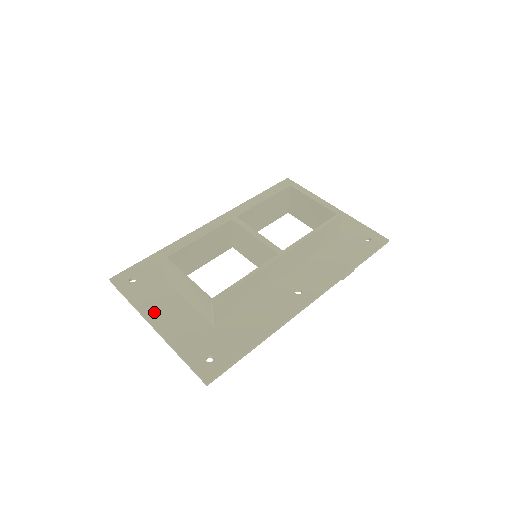
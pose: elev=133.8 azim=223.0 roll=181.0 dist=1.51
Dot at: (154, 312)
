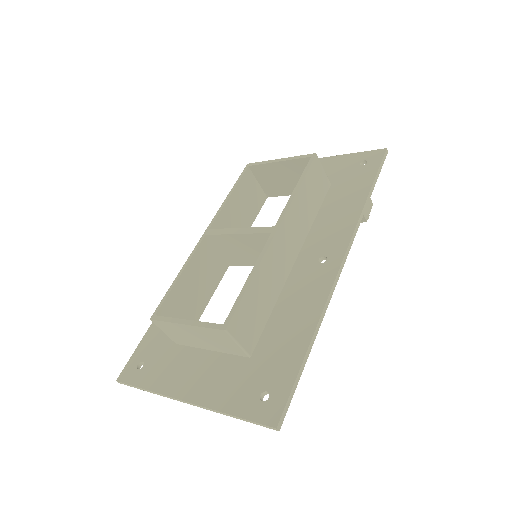
Dot at: (178, 385)
